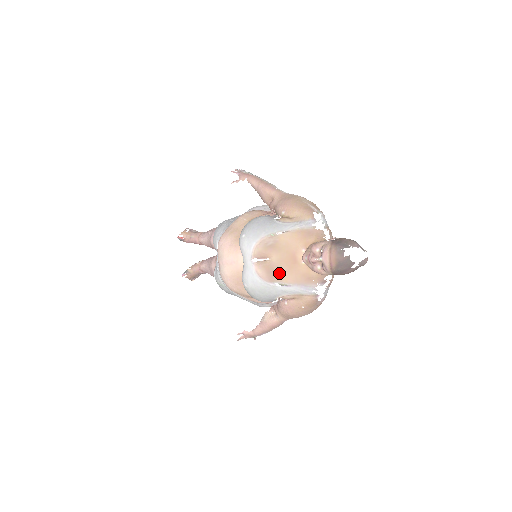
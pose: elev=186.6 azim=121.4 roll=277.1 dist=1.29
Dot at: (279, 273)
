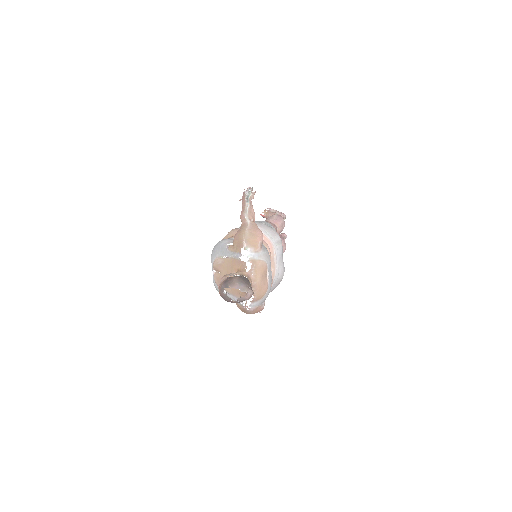
Dot at: occluded
